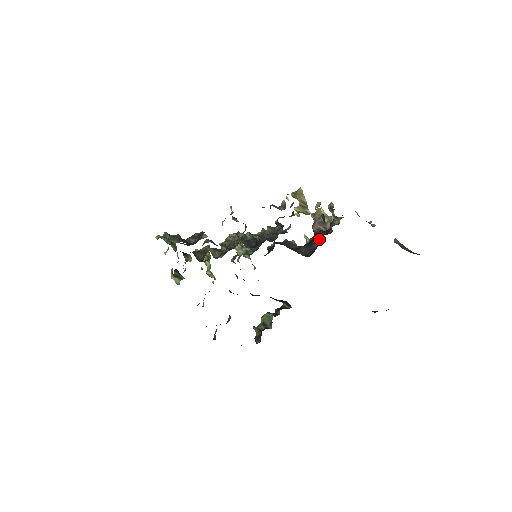
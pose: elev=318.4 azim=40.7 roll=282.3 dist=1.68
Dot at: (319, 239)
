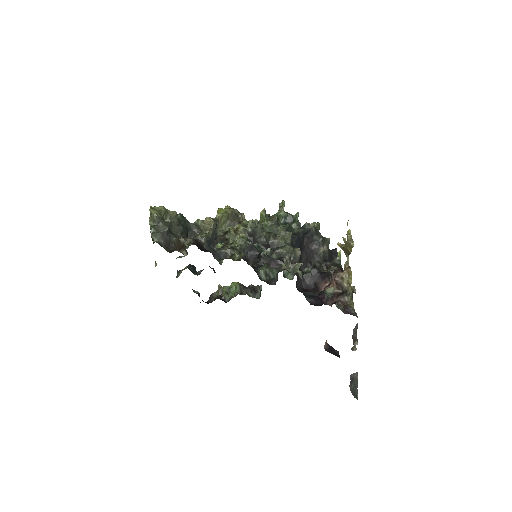
Dot at: occluded
